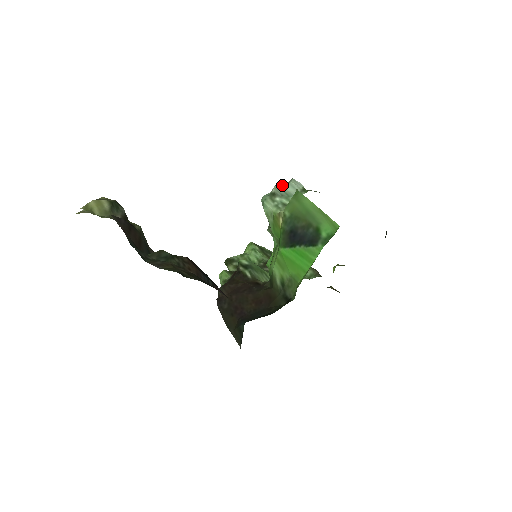
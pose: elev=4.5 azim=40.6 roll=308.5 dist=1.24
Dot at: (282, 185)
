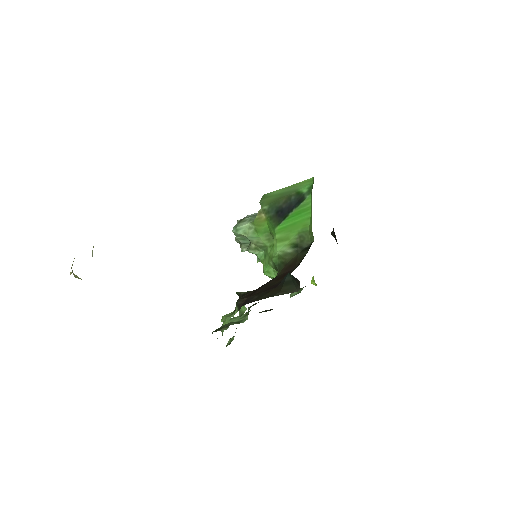
Dot at: occluded
